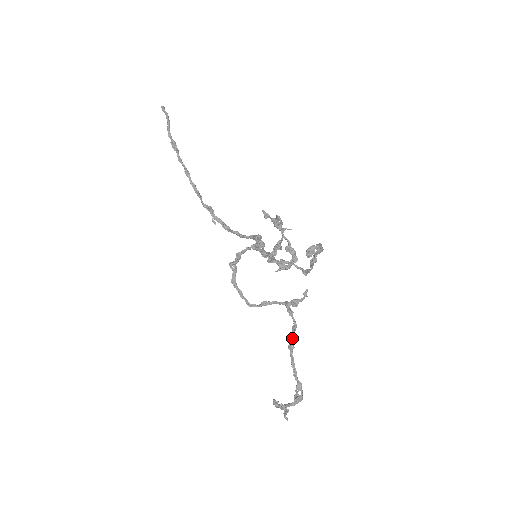
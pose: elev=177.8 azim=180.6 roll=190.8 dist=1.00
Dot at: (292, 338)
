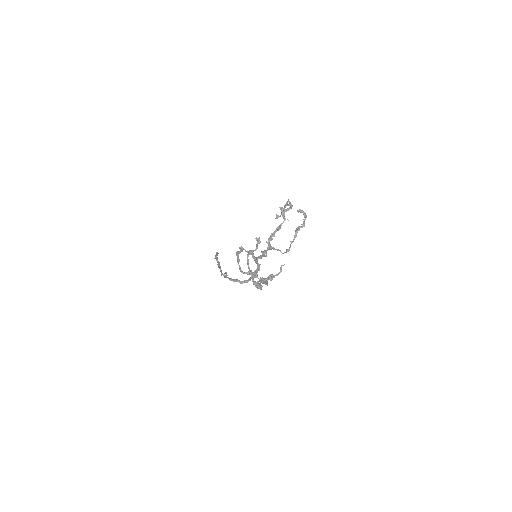
Dot at: (264, 279)
